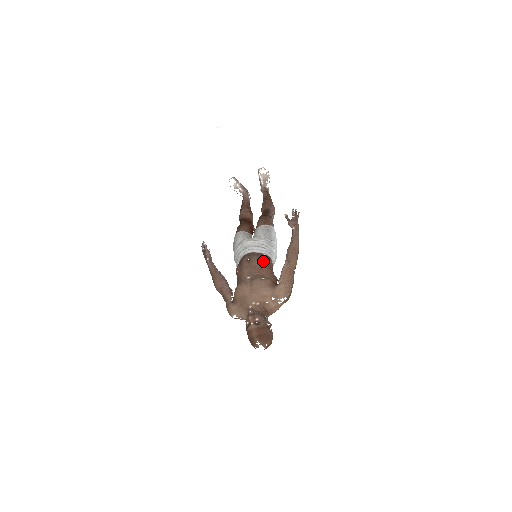
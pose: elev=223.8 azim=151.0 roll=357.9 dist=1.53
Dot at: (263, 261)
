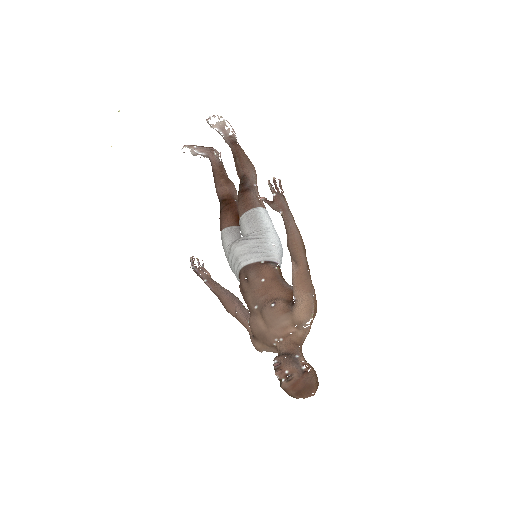
Dot at: (264, 276)
